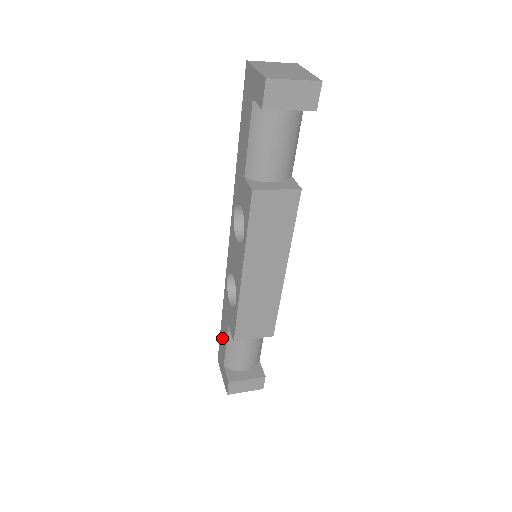
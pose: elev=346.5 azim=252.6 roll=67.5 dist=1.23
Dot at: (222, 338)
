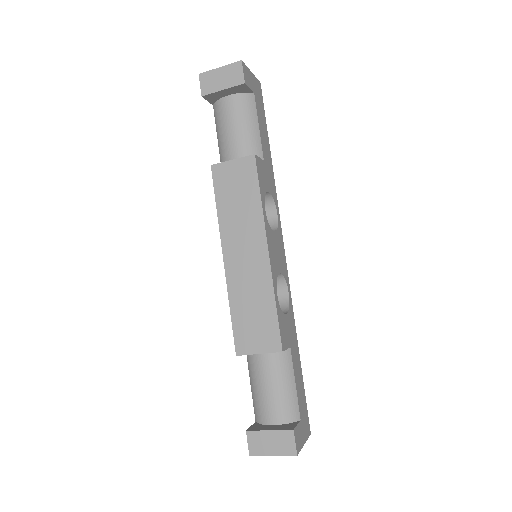
Dot at: occluded
